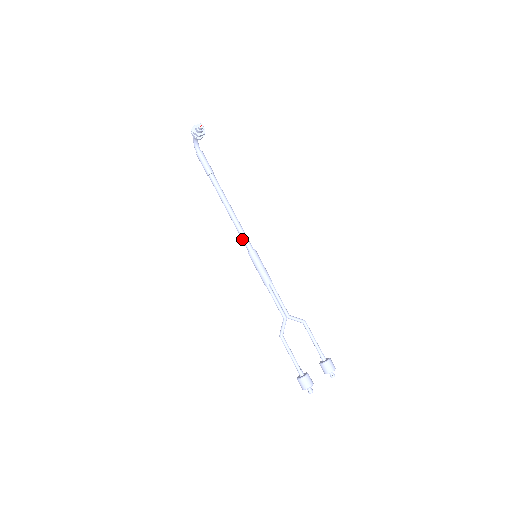
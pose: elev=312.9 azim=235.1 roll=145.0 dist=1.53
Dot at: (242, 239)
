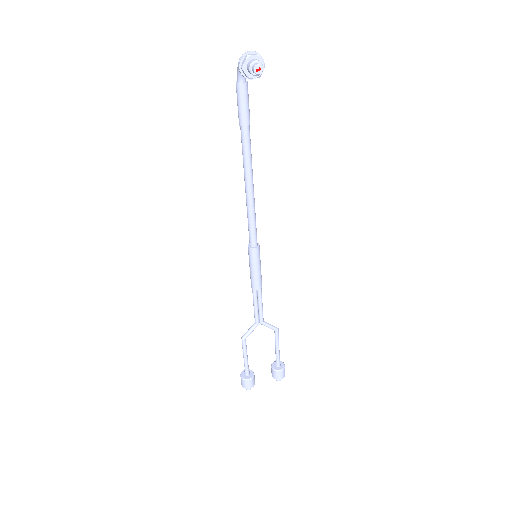
Dot at: (248, 228)
